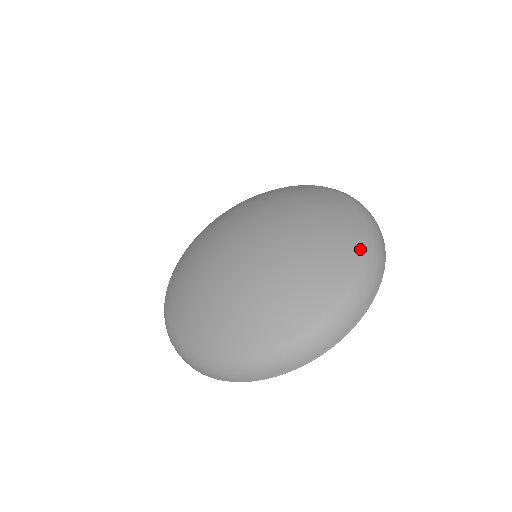
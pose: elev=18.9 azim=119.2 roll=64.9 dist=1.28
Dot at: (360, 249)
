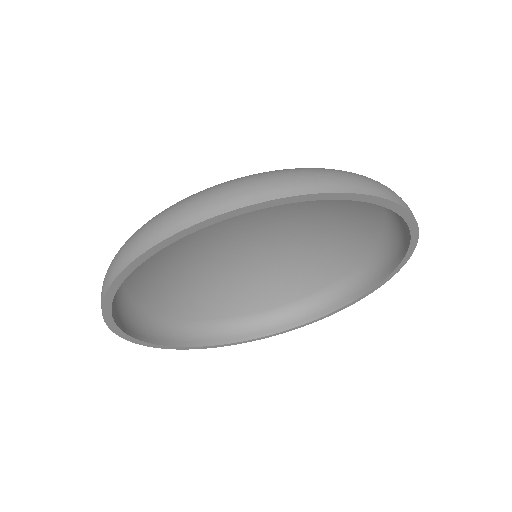
Dot at: occluded
